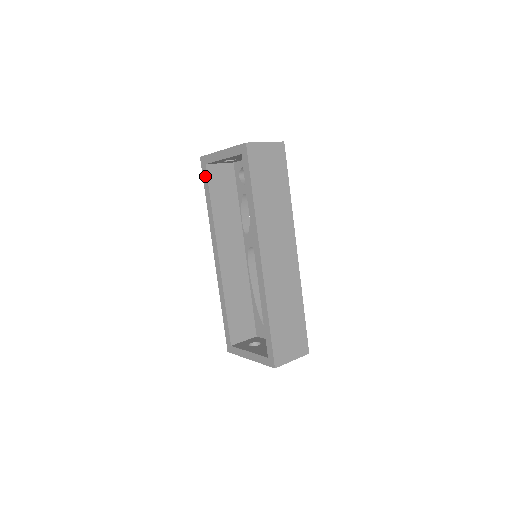
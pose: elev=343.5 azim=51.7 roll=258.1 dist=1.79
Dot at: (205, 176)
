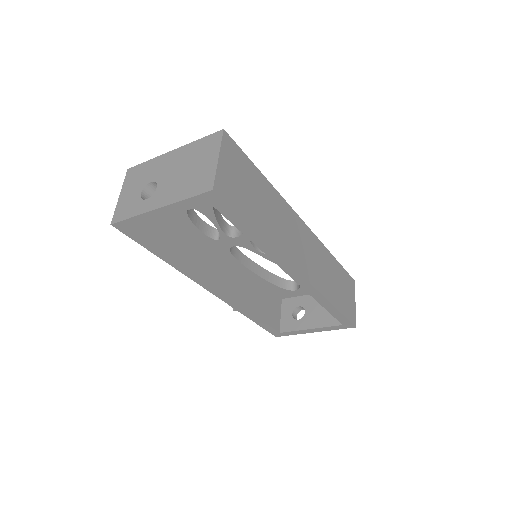
Dot at: (139, 239)
